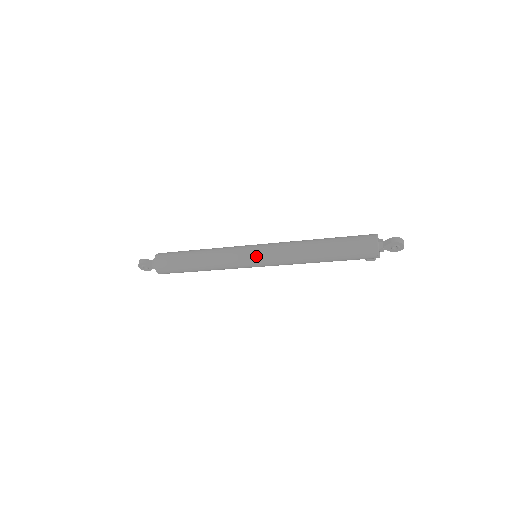
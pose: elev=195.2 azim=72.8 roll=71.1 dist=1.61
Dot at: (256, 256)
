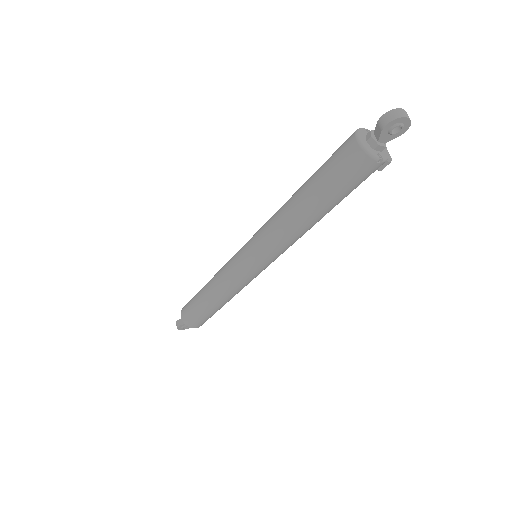
Dot at: (250, 261)
